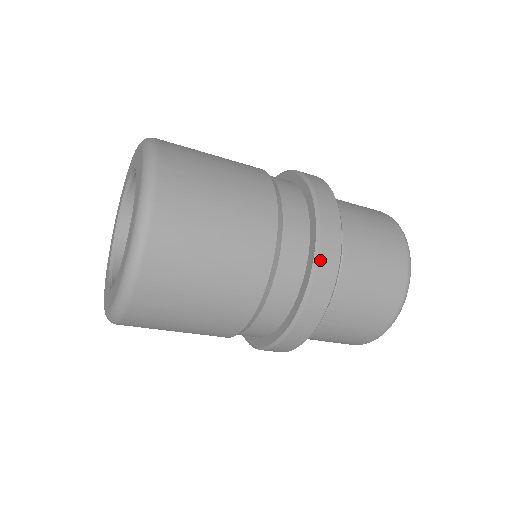
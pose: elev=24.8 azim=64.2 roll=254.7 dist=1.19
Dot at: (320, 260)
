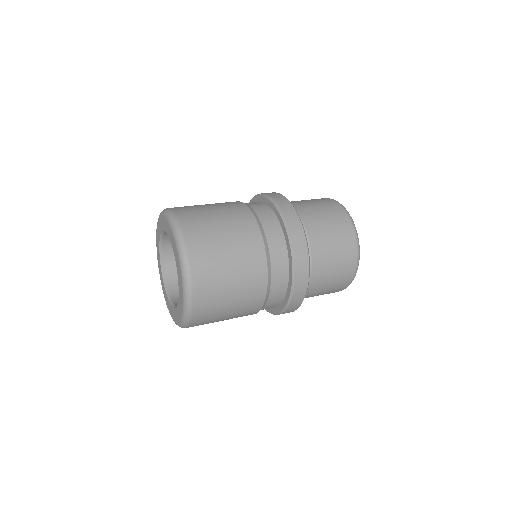
Dot at: occluded
